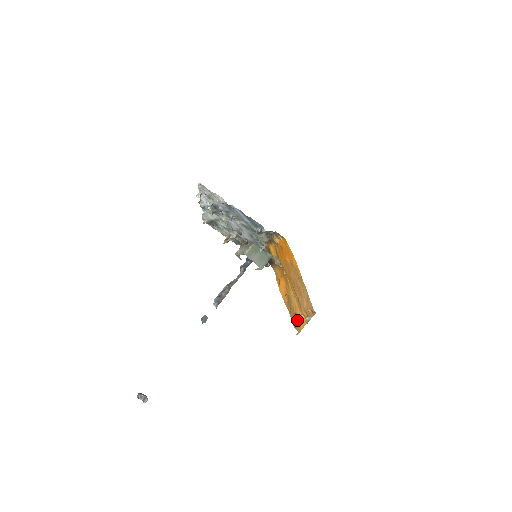
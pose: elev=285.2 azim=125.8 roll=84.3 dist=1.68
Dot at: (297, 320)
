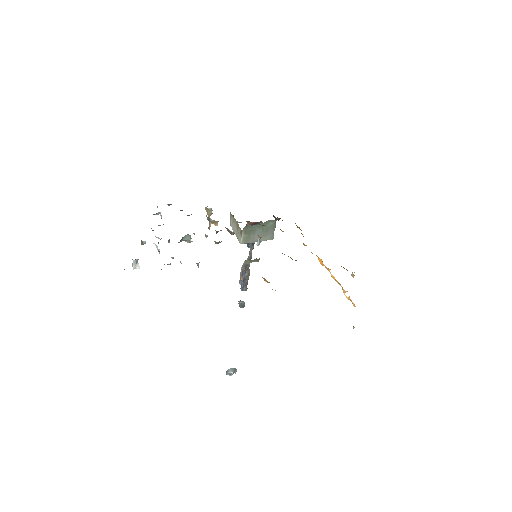
Dot at: occluded
